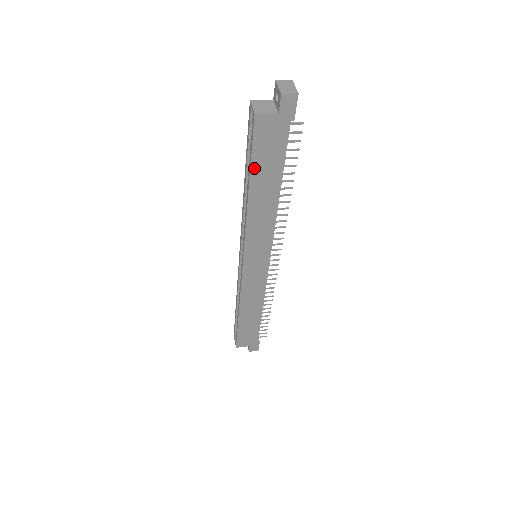
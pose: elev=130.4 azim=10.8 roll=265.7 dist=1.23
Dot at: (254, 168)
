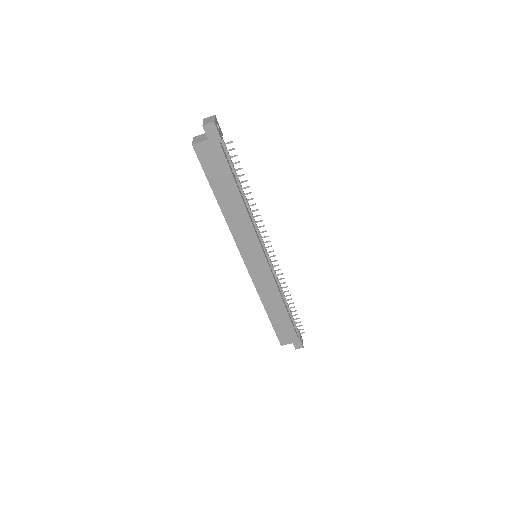
Dot at: (212, 183)
